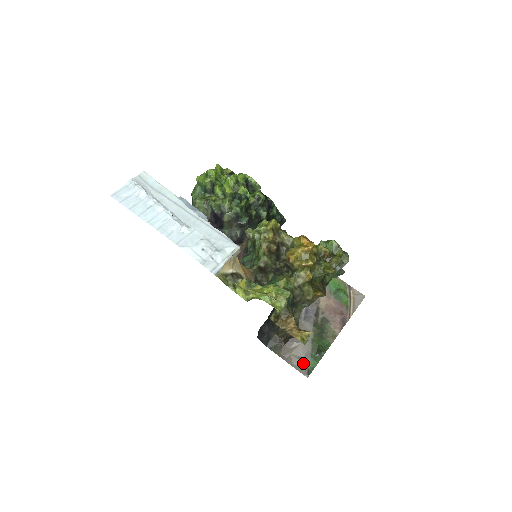
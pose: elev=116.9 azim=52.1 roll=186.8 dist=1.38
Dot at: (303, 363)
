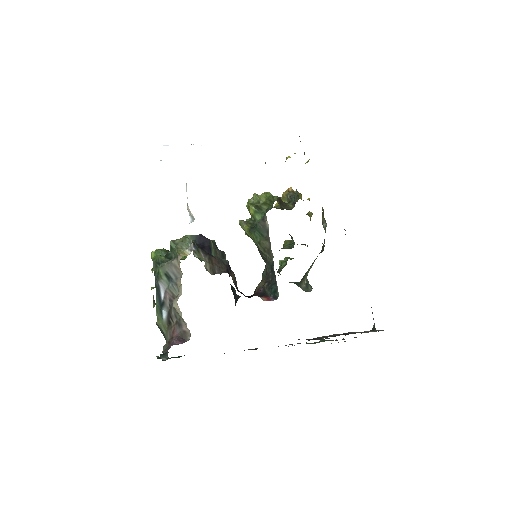
Dot at: occluded
